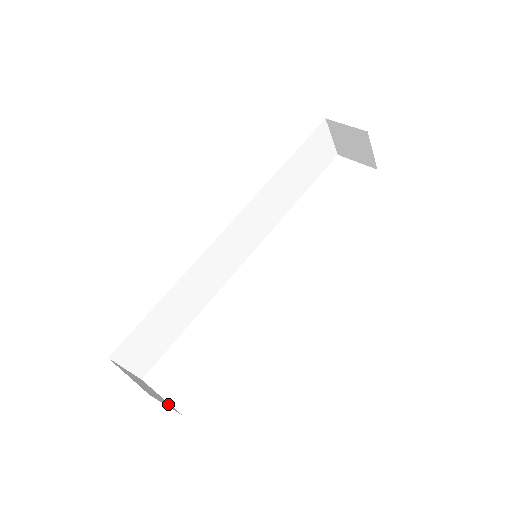
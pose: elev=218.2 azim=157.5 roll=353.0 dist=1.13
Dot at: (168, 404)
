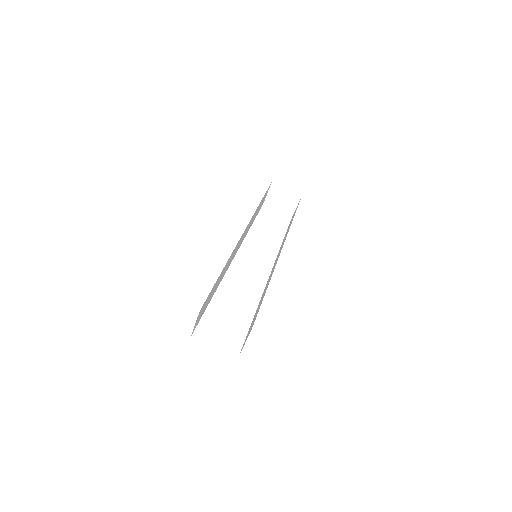
Dot at: occluded
